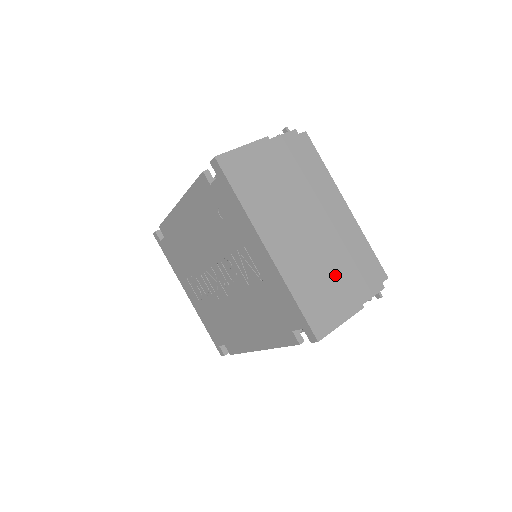
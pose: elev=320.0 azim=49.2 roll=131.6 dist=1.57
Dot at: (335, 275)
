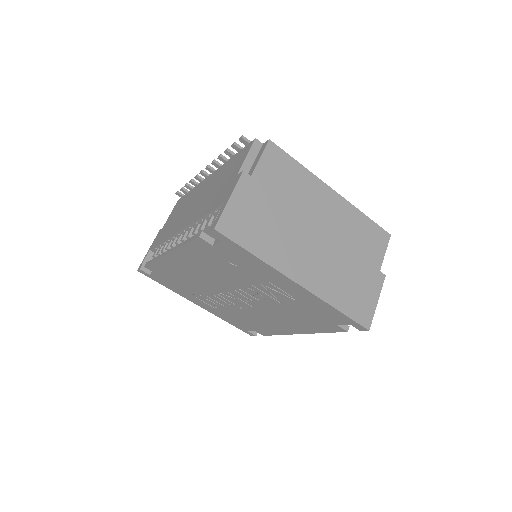
Dot at: (355, 265)
